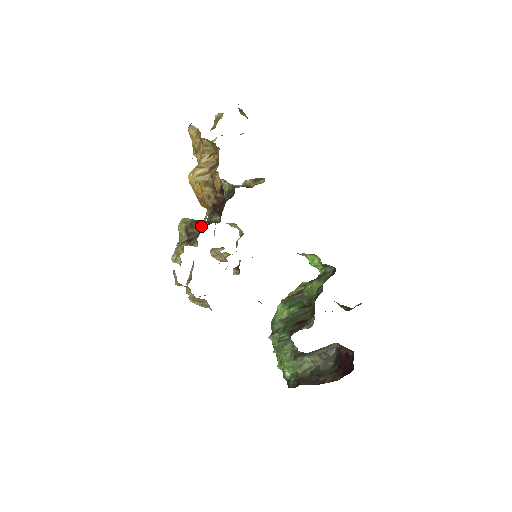
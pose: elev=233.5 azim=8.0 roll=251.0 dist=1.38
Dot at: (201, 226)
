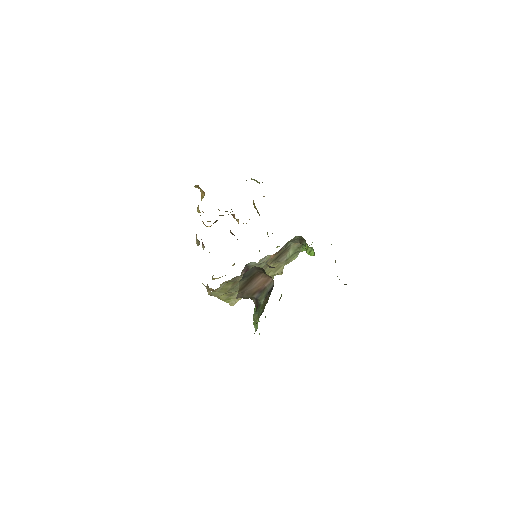
Dot at: occluded
